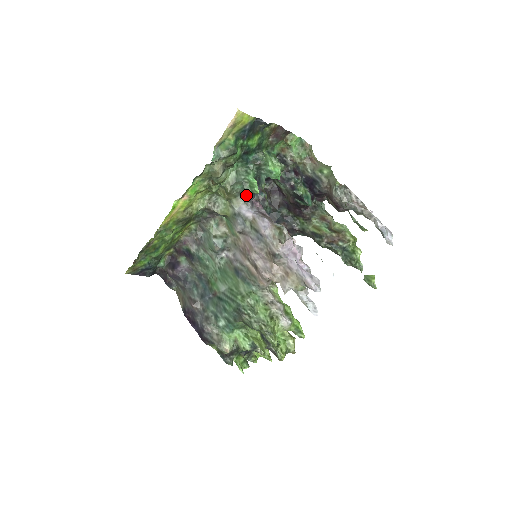
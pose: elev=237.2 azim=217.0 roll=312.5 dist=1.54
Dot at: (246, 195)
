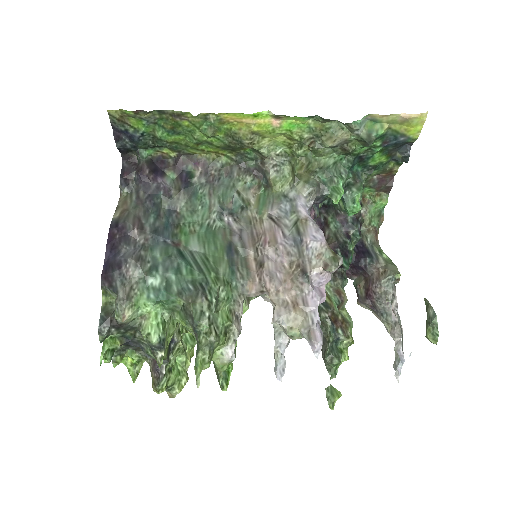
Dot at: (320, 192)
